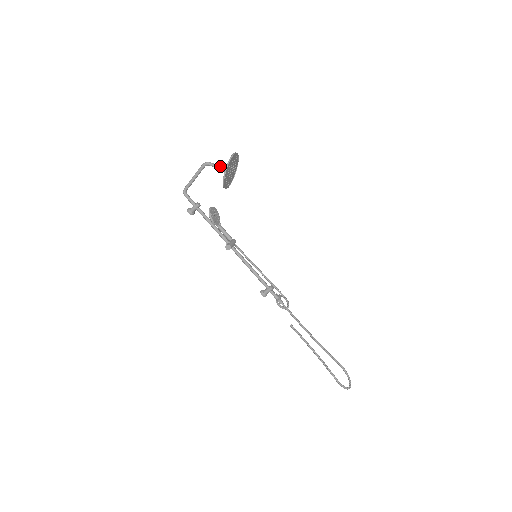
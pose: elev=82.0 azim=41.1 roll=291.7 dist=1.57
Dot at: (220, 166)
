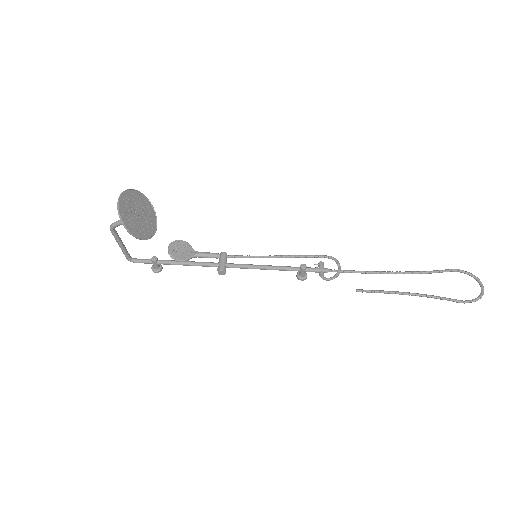
Dot at: occluded
